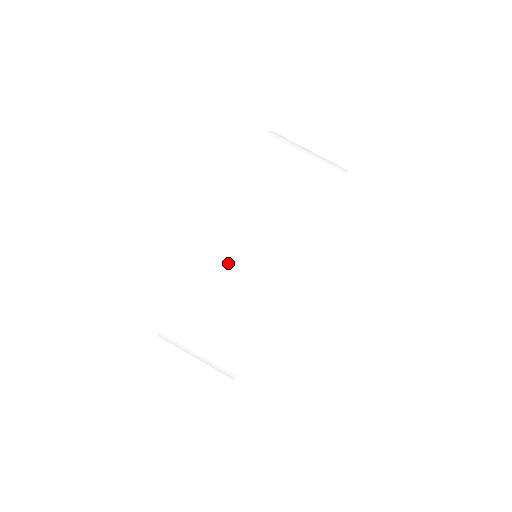
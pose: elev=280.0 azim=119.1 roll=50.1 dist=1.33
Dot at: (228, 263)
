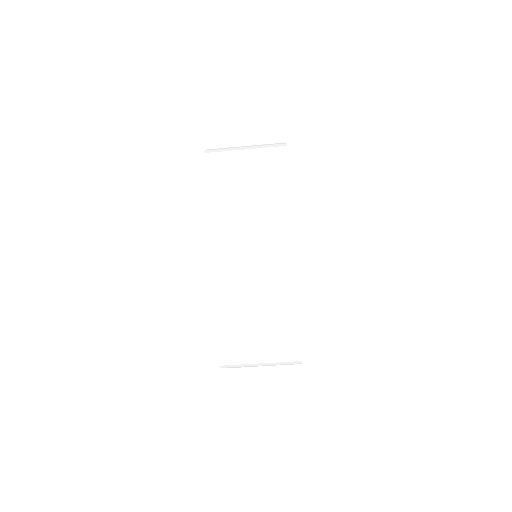
Dot at: (247, 332)
